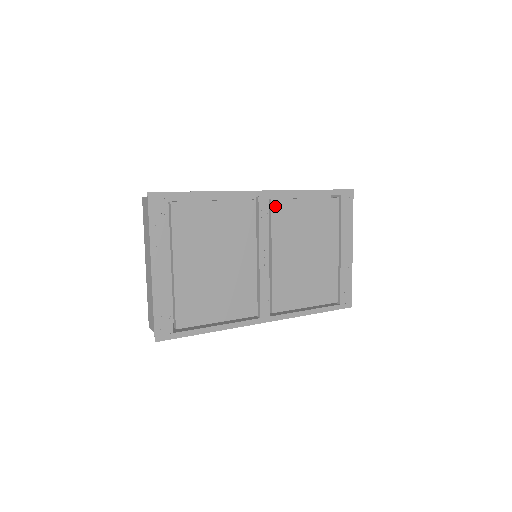
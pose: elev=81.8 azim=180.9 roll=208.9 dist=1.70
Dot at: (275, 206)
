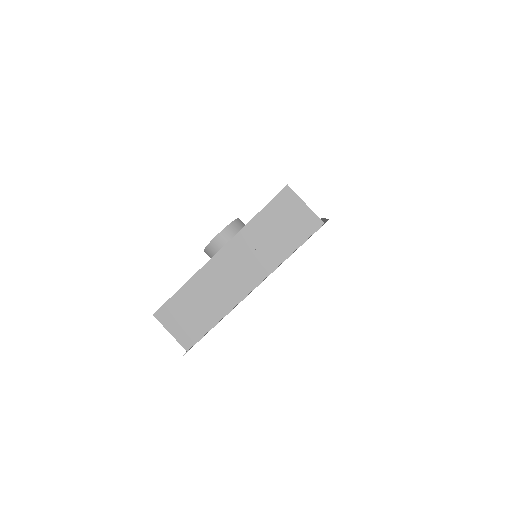
Dot at: occluded
